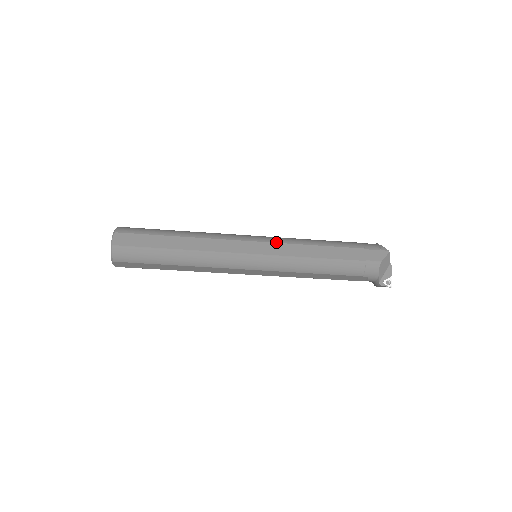
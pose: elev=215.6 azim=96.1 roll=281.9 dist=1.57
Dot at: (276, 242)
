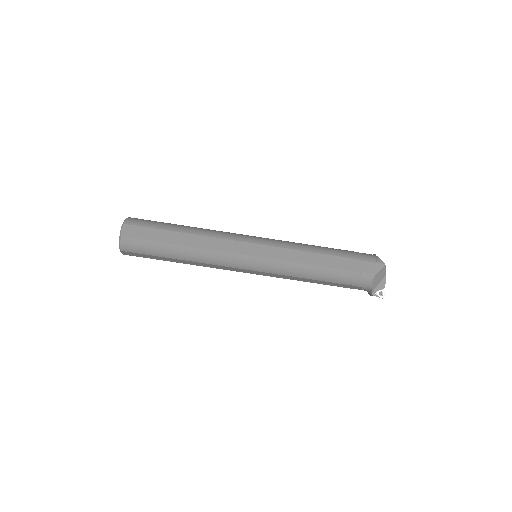
Dot at: (275, 246)
